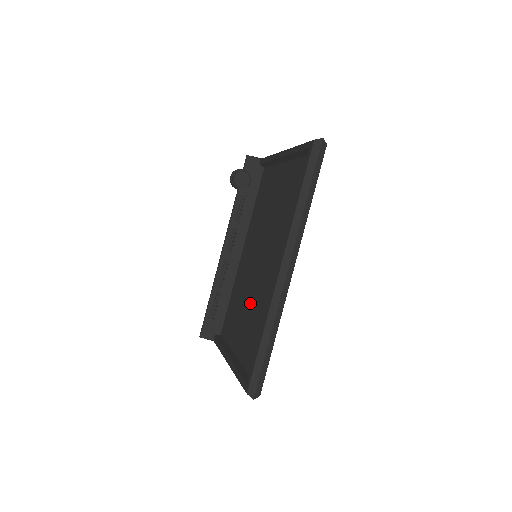
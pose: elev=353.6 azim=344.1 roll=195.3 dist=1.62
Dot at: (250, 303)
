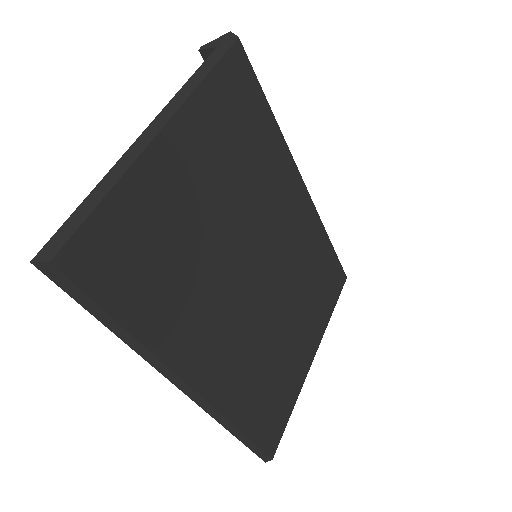
Dot at: occluded
